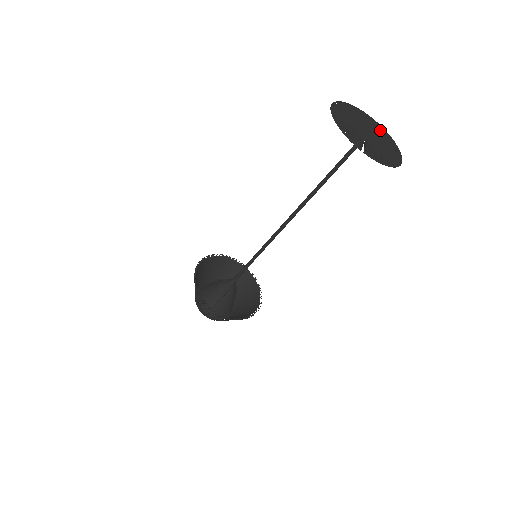
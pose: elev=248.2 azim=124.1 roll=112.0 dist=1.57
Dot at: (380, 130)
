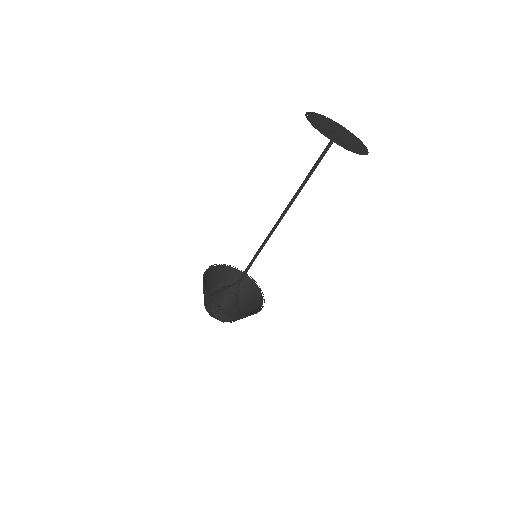
Dot at: (359, 144)
